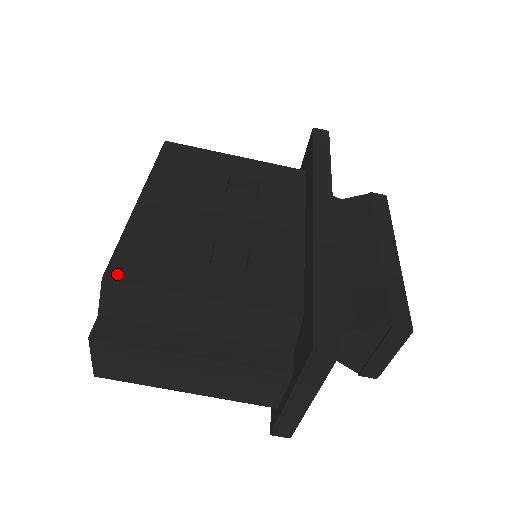
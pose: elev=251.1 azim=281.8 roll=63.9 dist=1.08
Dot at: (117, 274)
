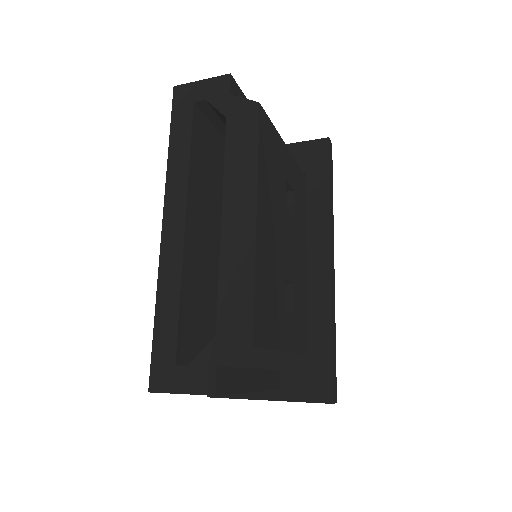
Dot at: (258, 339)
